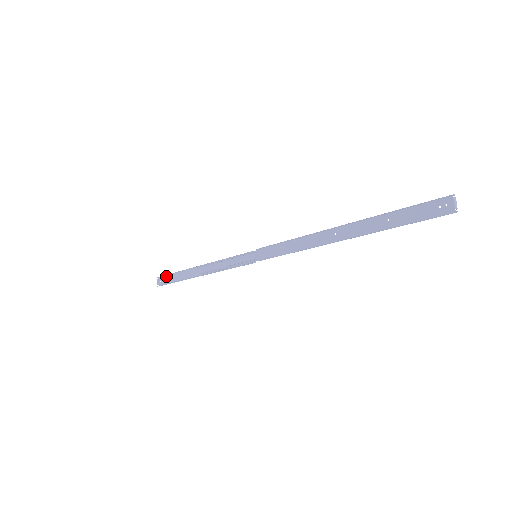
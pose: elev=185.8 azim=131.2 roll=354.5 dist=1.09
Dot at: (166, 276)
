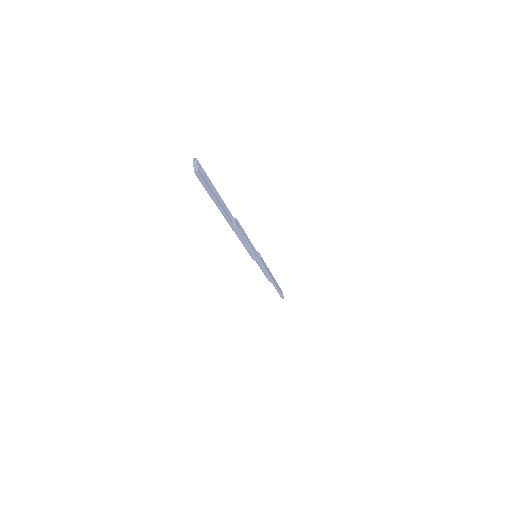
Dot at: occluded
